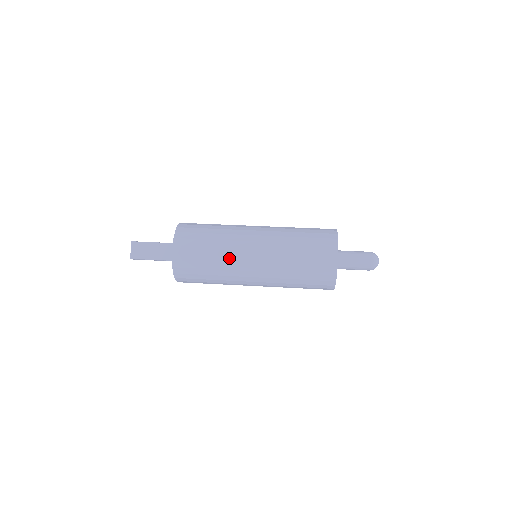
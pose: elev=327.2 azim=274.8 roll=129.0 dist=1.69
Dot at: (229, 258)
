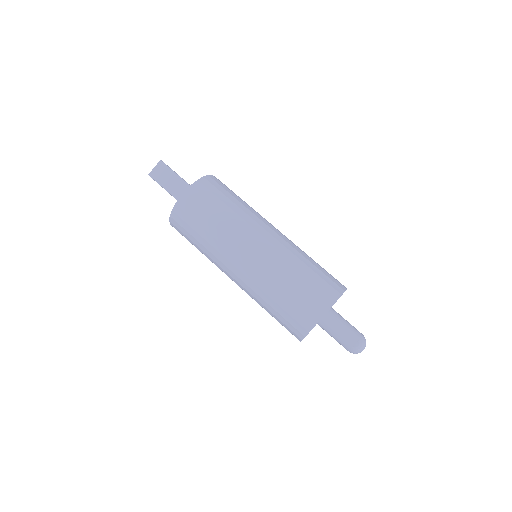
Dot at: (225, 240)
